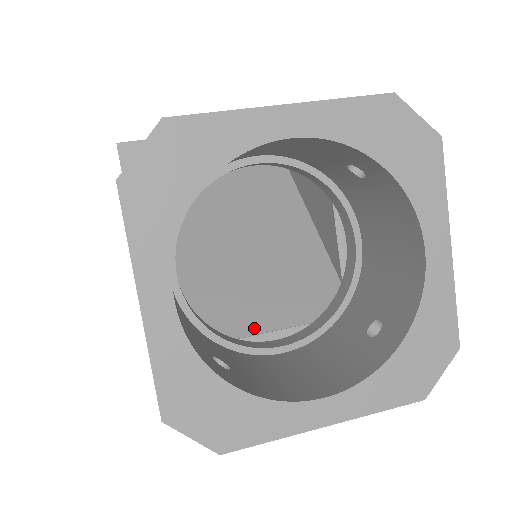
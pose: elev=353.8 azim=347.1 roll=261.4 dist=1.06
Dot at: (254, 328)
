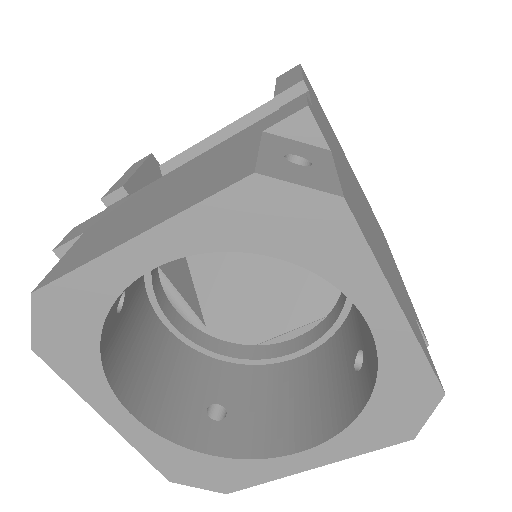
Dot at: (270, 331)
